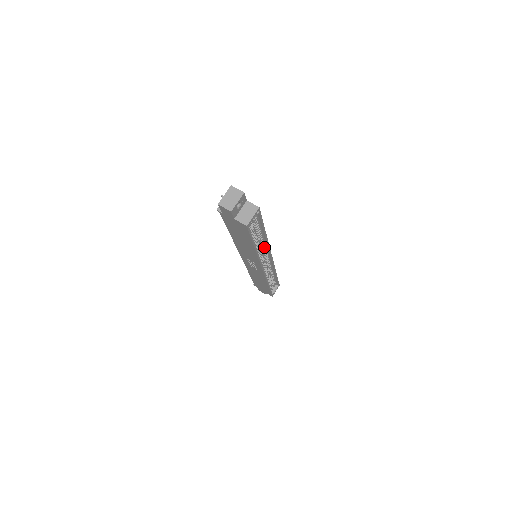
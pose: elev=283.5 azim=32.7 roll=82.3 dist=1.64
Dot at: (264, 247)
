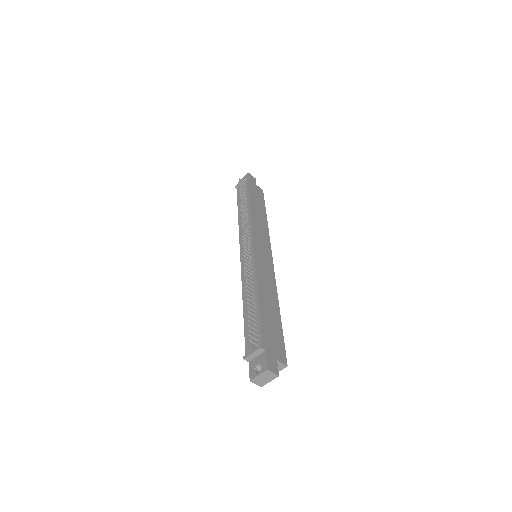
Dot at: occluded
